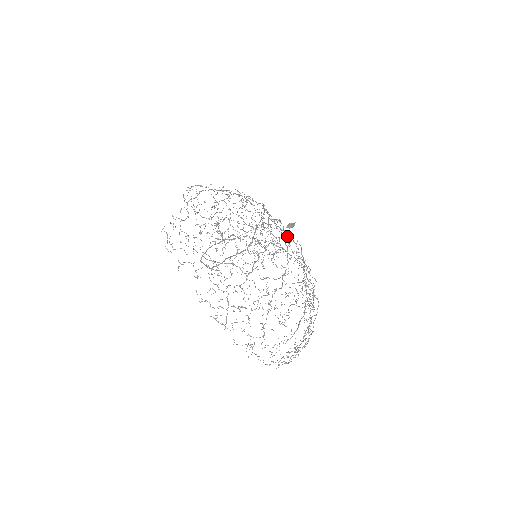
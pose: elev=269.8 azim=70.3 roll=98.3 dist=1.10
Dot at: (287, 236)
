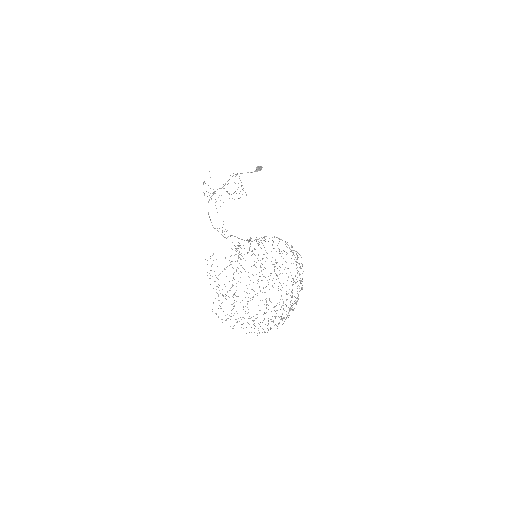
Dot at: occluded
